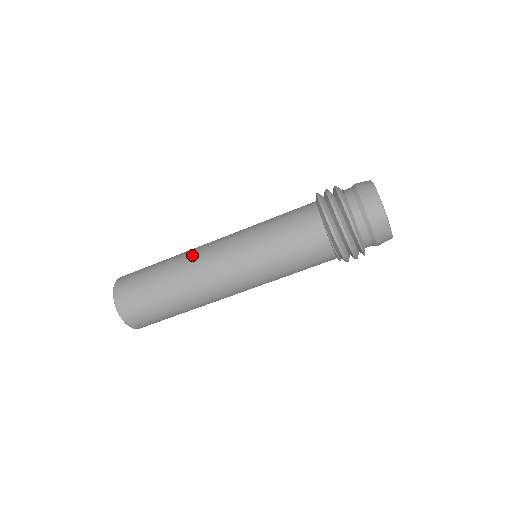
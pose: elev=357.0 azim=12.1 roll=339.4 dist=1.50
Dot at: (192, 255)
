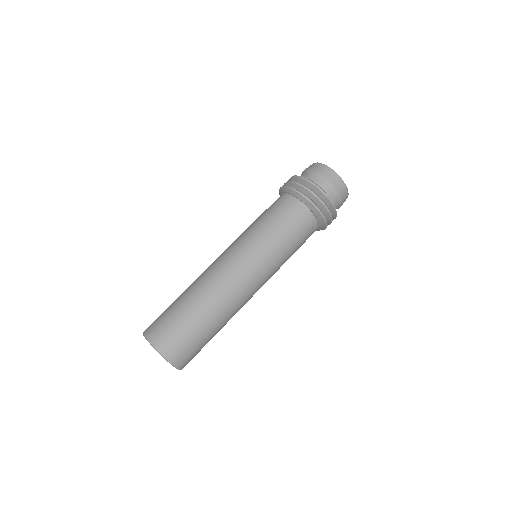
Dot at: (213, 279)
